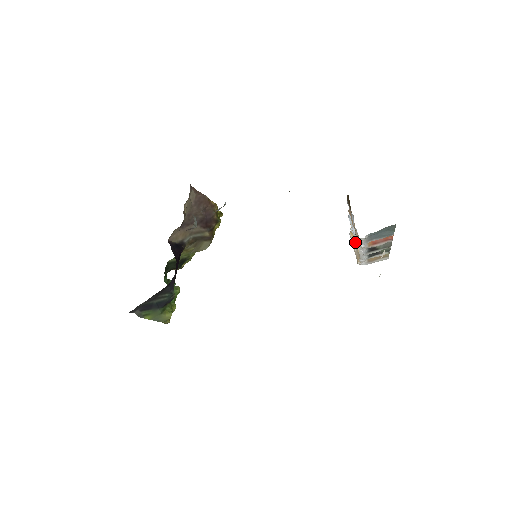
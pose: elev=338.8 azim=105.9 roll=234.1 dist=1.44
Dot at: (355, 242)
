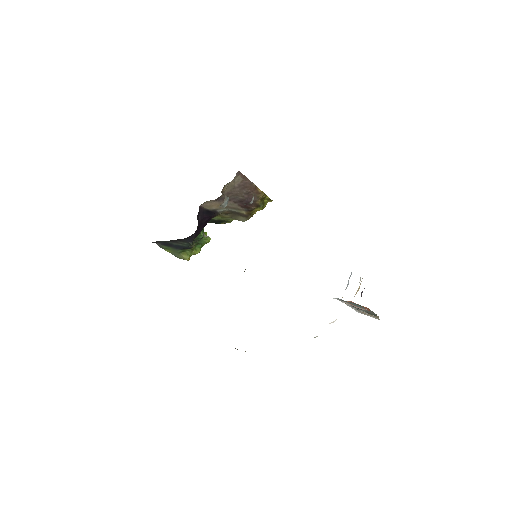
Dot at: occluded
